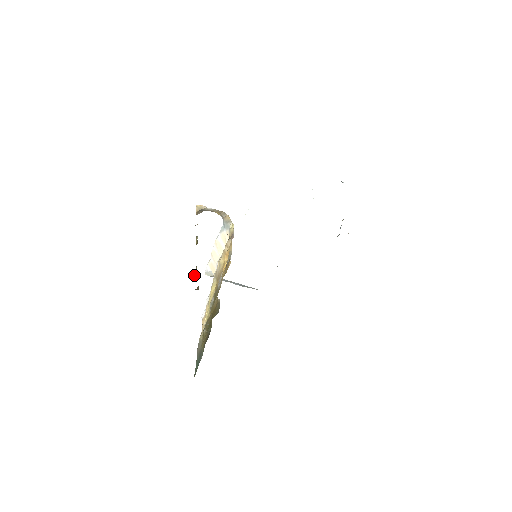
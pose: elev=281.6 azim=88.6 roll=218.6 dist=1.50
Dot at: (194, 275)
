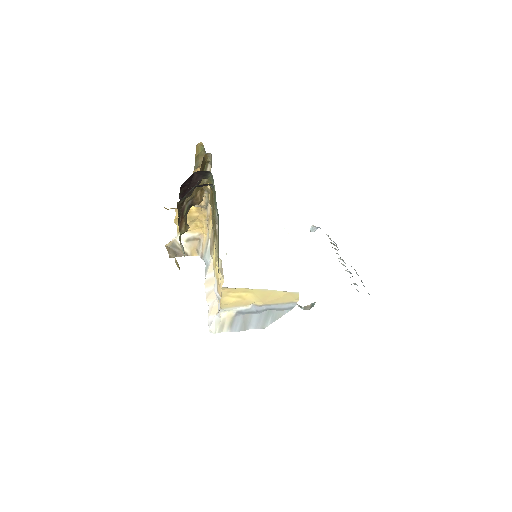
Dot at: (181, 244)
